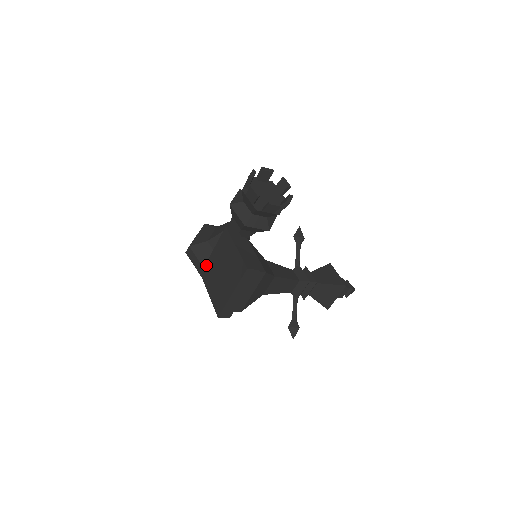
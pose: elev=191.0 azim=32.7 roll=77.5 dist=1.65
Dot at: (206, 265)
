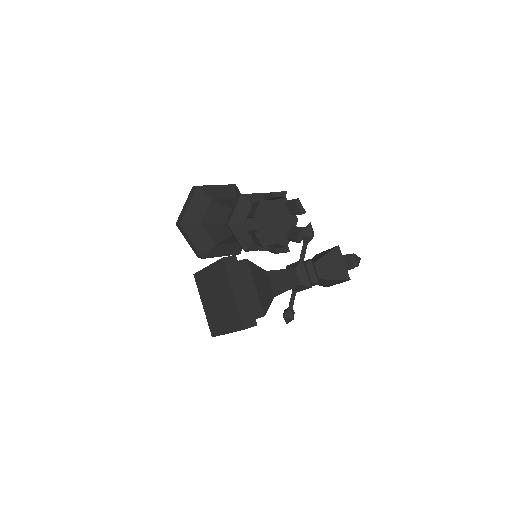
Dot at: (199, 273)
